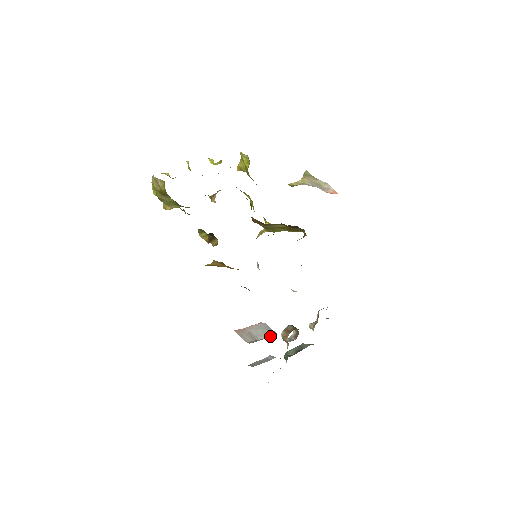
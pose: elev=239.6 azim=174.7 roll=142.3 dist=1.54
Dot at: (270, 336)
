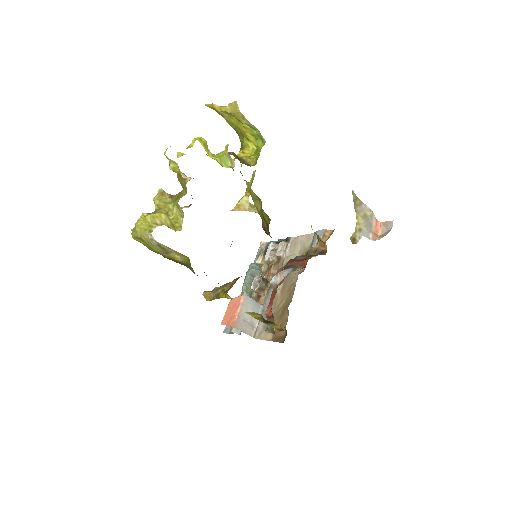
Dot at: occluded
